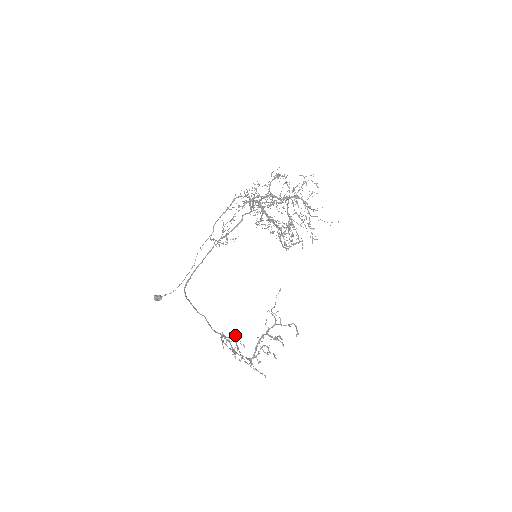
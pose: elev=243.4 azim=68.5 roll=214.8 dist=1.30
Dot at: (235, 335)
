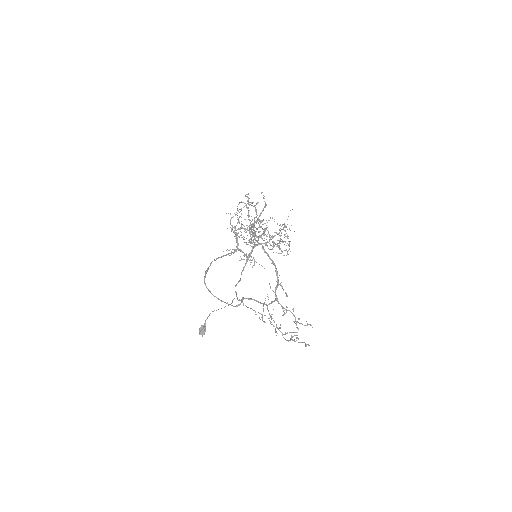
Dot at: (297, 328)
